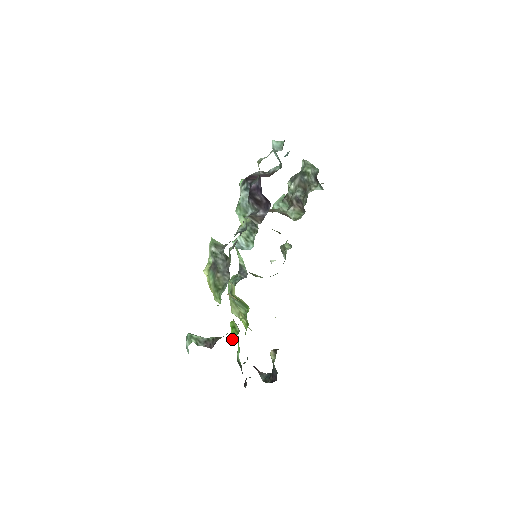
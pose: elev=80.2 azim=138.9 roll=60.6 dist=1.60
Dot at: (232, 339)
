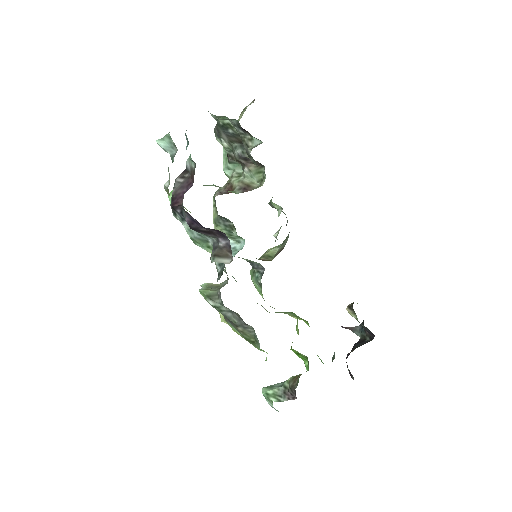
Dot at: (306, 366)
